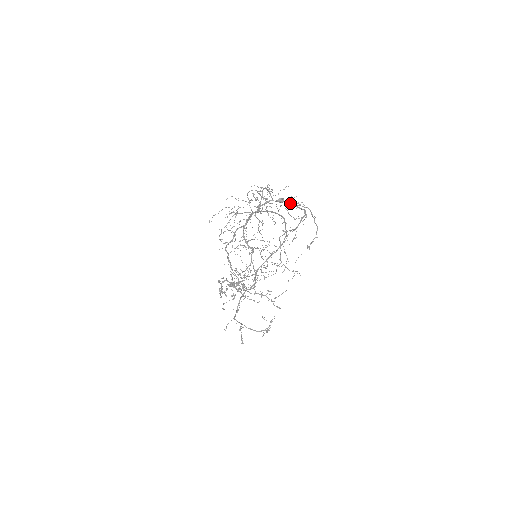
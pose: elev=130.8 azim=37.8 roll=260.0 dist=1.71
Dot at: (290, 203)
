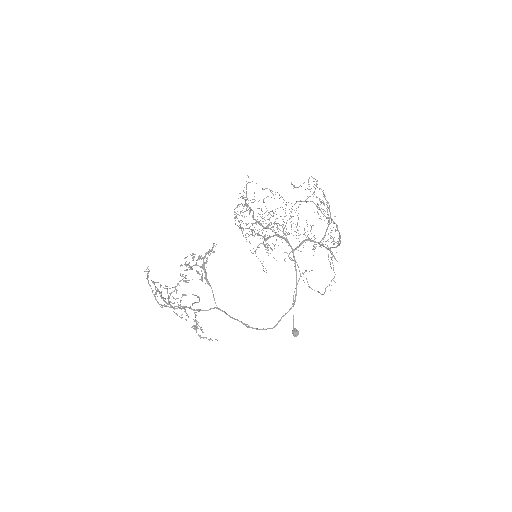
Dot at: occluded
